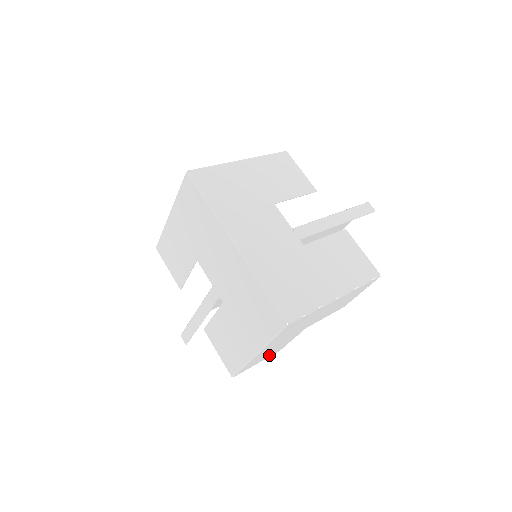
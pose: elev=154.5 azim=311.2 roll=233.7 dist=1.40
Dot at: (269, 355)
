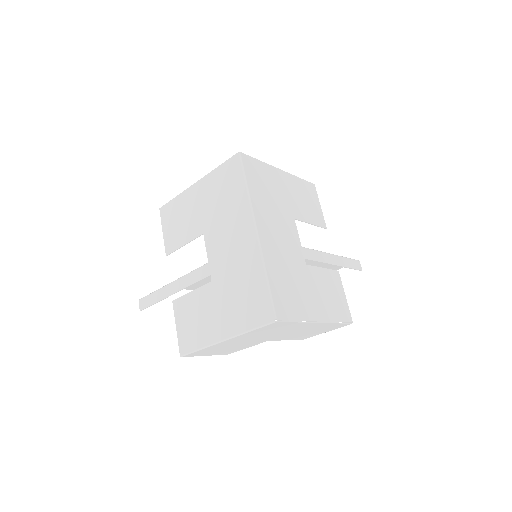
Dot at: (220, 352)
